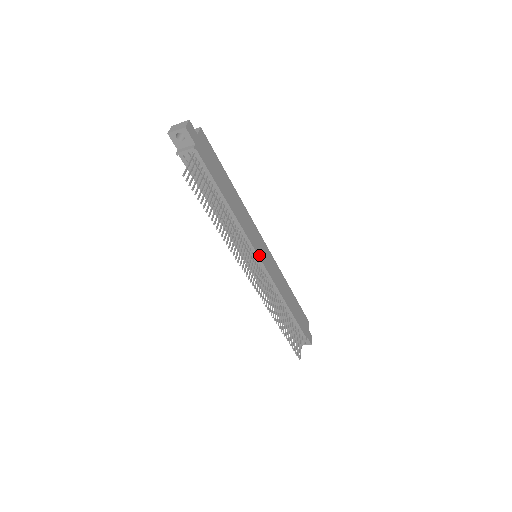
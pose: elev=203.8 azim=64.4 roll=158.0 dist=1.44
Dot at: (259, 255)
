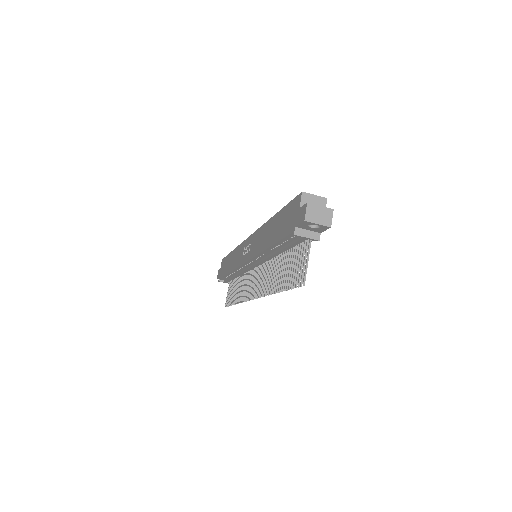
Dot at: occluded
